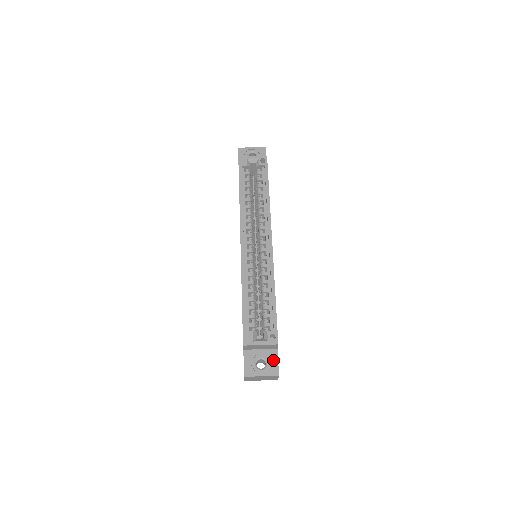
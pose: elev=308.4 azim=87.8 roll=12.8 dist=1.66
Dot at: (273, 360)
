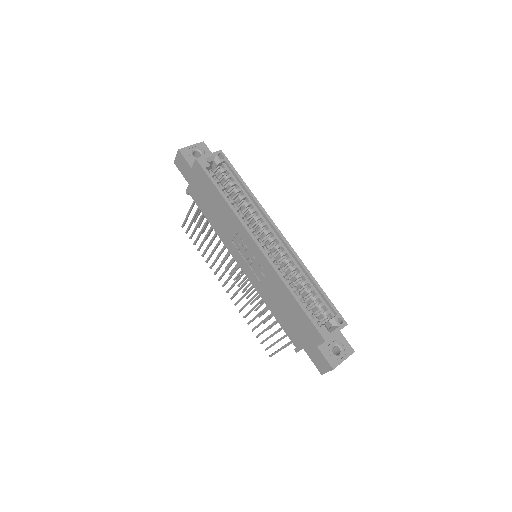
Dot at: (343, 341)
